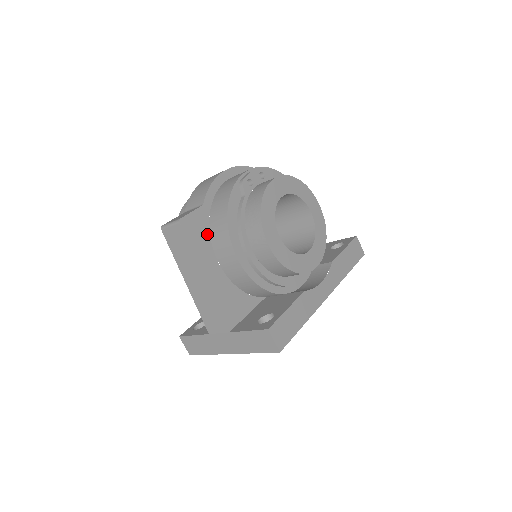
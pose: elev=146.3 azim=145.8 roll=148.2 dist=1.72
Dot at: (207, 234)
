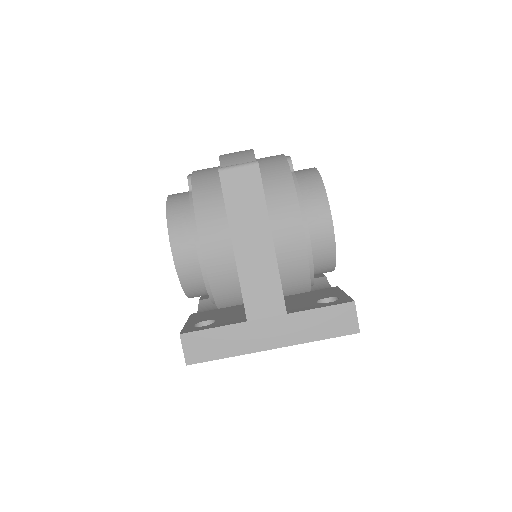
Dot at: occluded
